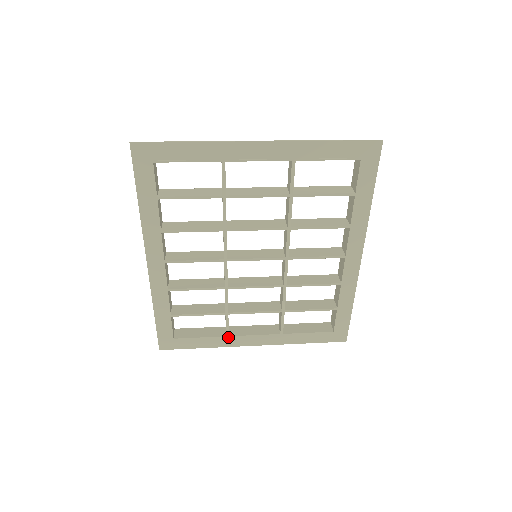
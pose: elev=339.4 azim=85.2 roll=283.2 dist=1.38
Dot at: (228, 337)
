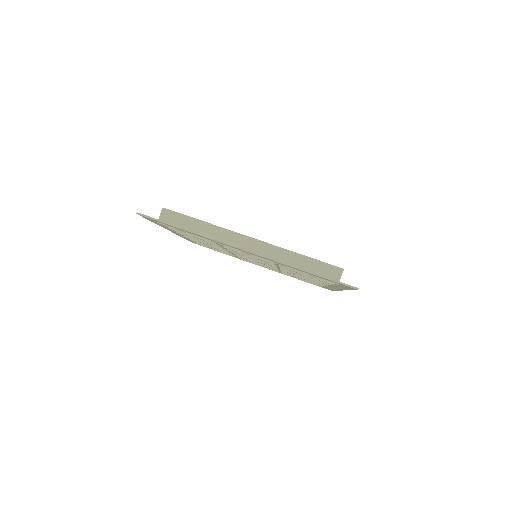
Dot at: (240, 259)
